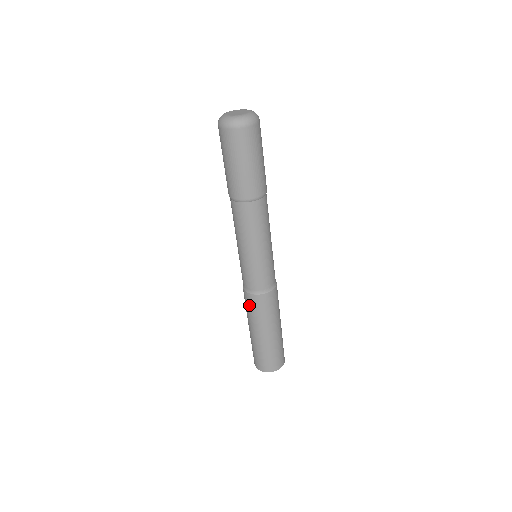
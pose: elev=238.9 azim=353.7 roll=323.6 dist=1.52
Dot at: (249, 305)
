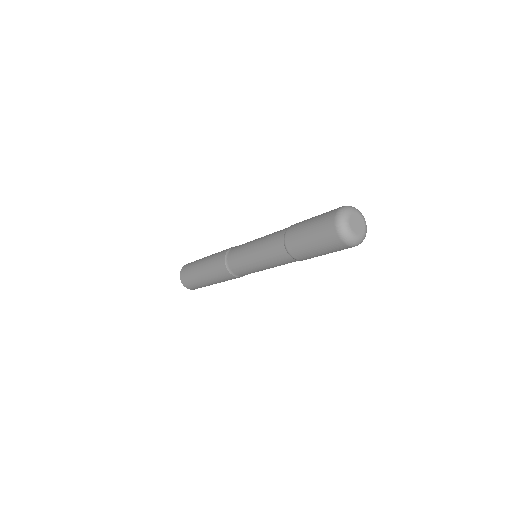
Dot at: (218, 269)
